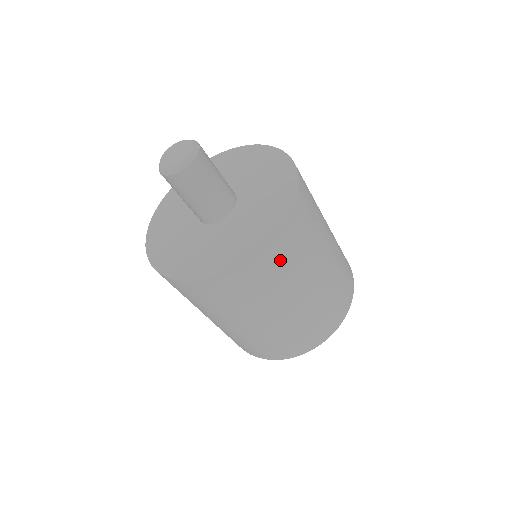
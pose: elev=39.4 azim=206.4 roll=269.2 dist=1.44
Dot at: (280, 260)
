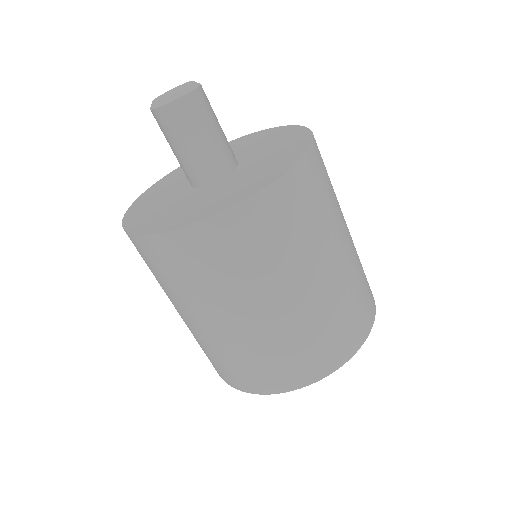
Dot at: (277, 222)
